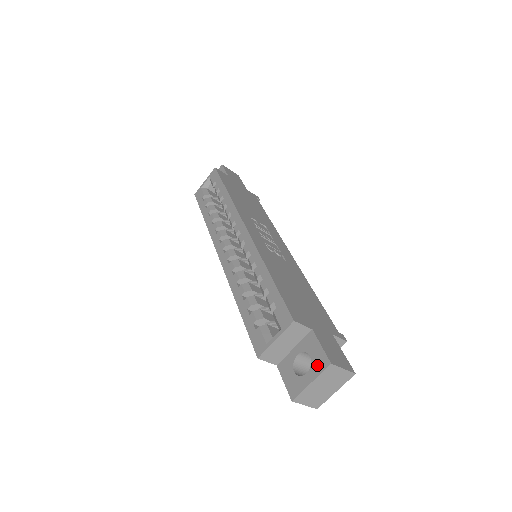
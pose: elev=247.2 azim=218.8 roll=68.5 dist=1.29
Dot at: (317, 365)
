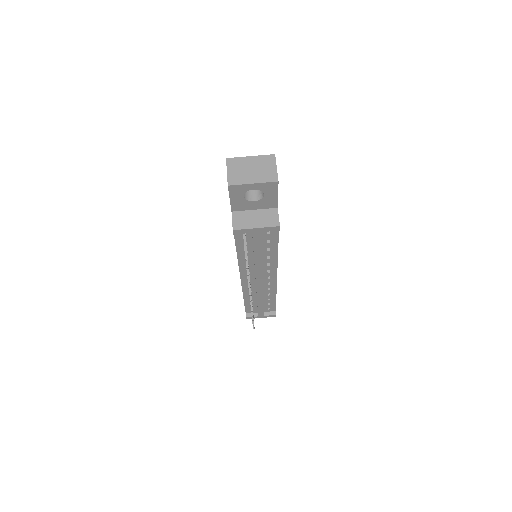
Dot at: occluded
